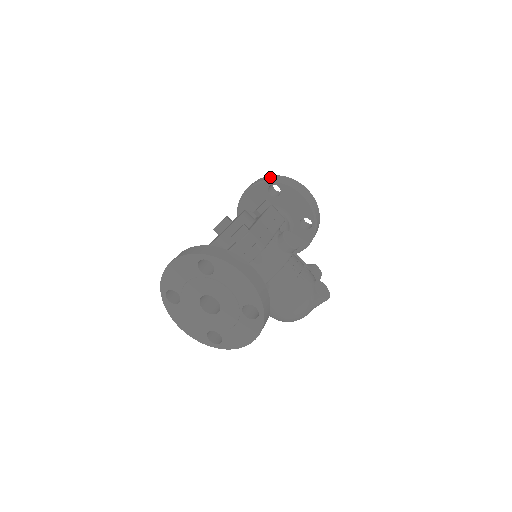
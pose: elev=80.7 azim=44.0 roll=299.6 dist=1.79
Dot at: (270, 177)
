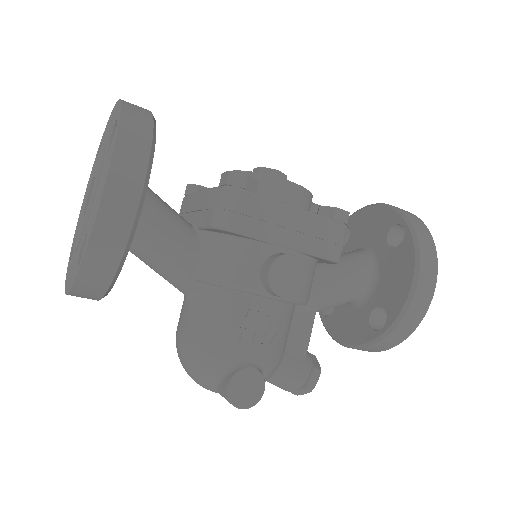
Dot at: (415, 217)
